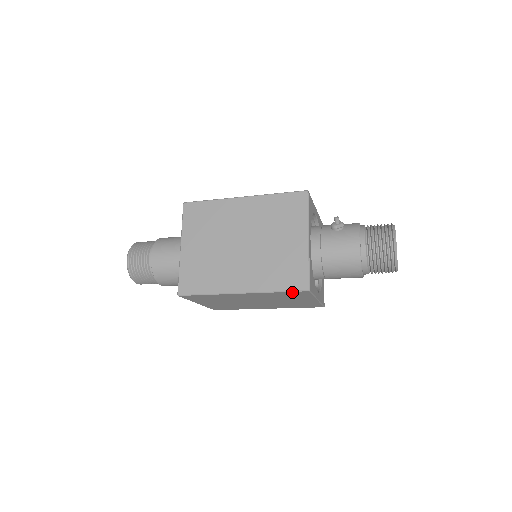
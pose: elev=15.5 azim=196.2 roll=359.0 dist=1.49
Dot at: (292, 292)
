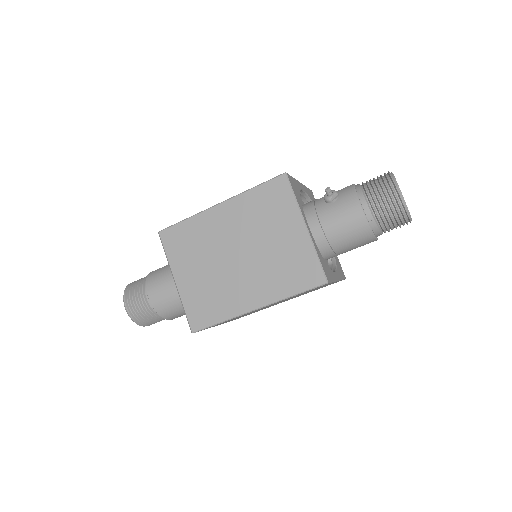
Dot at: occluded
